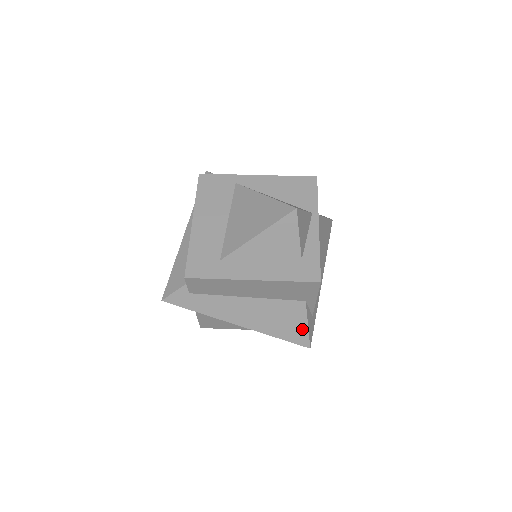
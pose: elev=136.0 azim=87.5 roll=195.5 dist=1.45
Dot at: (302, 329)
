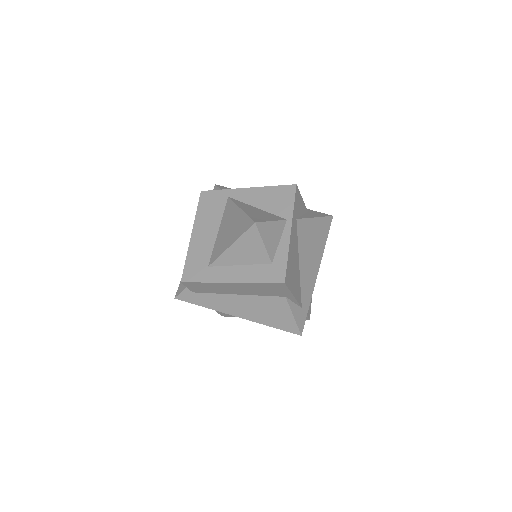
Dot at: (290, 320)
